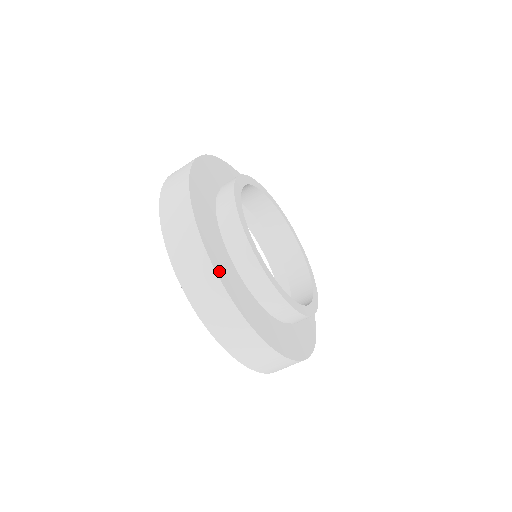
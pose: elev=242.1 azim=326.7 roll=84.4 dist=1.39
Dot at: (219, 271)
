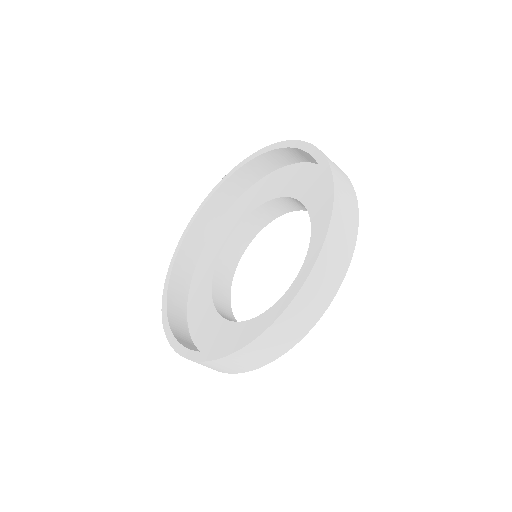
Dot at: occluded
